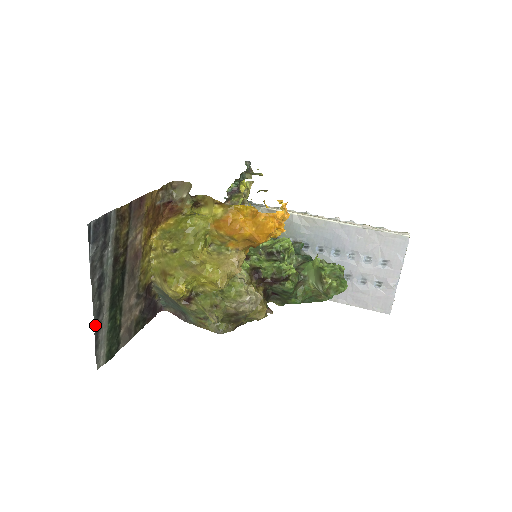
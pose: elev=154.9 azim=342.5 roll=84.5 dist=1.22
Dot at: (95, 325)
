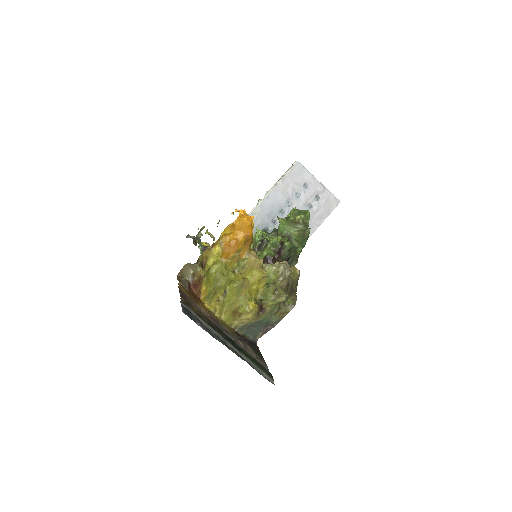
Dot at: occluded
